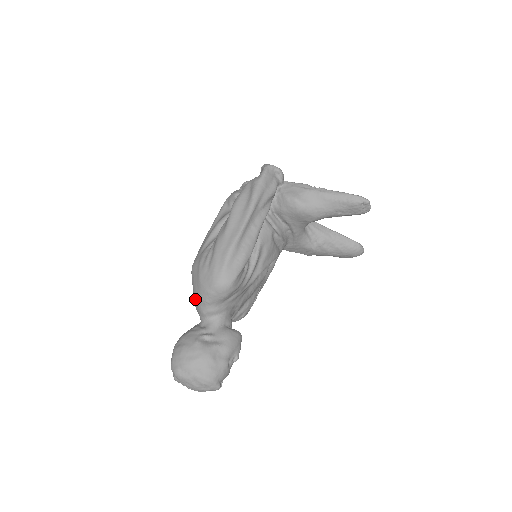
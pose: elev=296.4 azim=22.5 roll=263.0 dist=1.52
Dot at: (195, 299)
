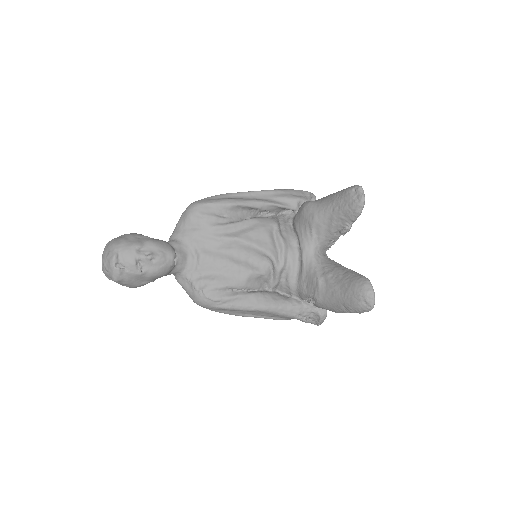
Dot at: occluded
